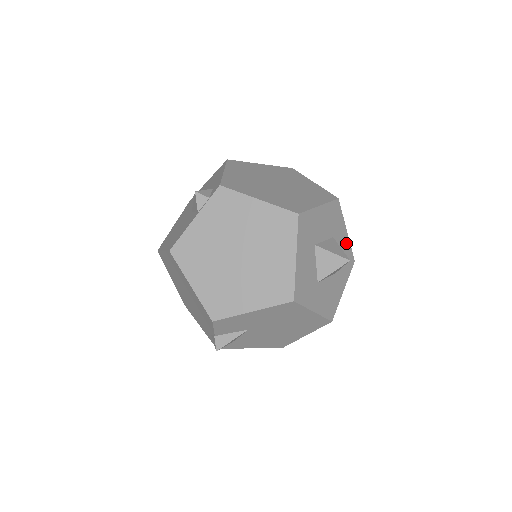
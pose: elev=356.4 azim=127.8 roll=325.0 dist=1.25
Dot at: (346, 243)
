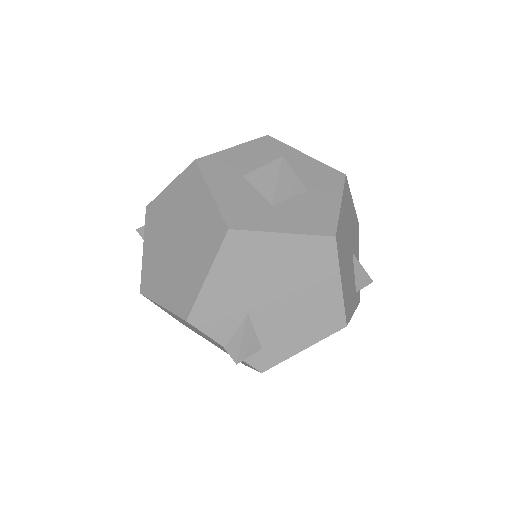
Dot at: (312, 164)
